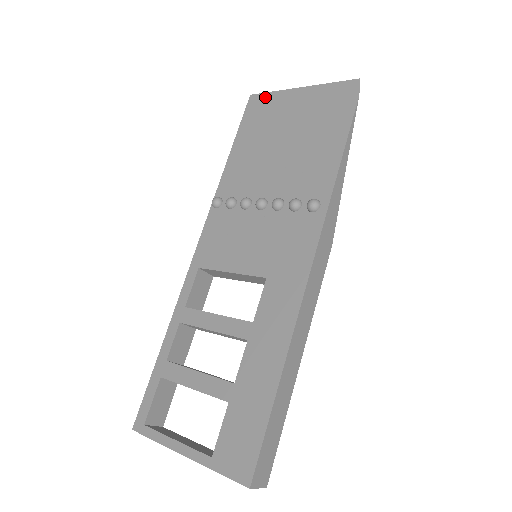
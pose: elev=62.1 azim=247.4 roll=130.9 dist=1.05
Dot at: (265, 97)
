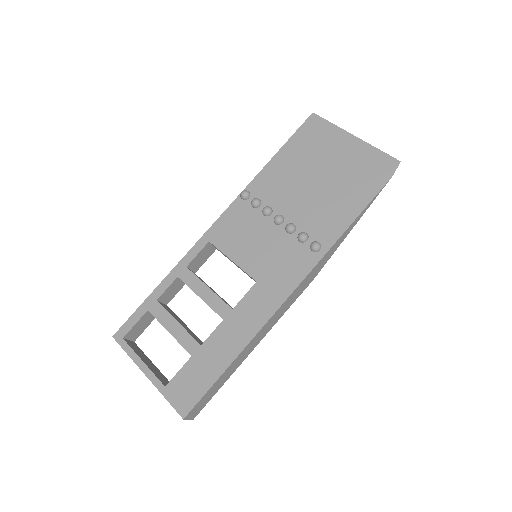
Dot at: (323, 124)
